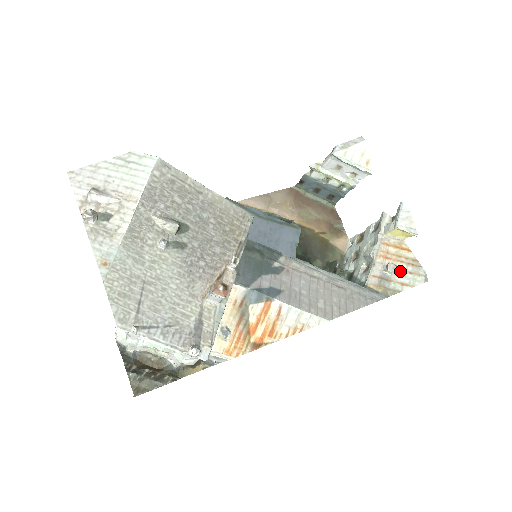
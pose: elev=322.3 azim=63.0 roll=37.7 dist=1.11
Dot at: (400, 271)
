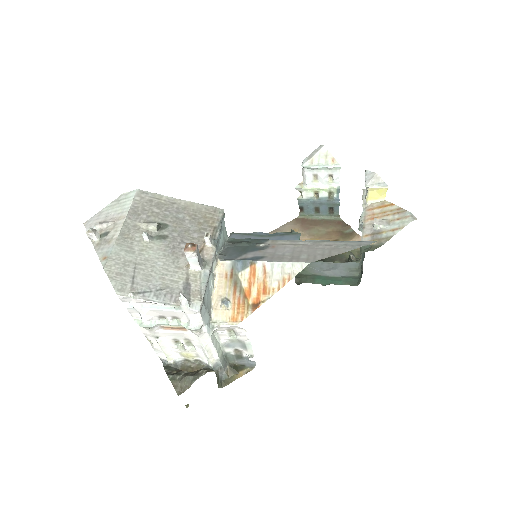
Dot at: (388, 222)
